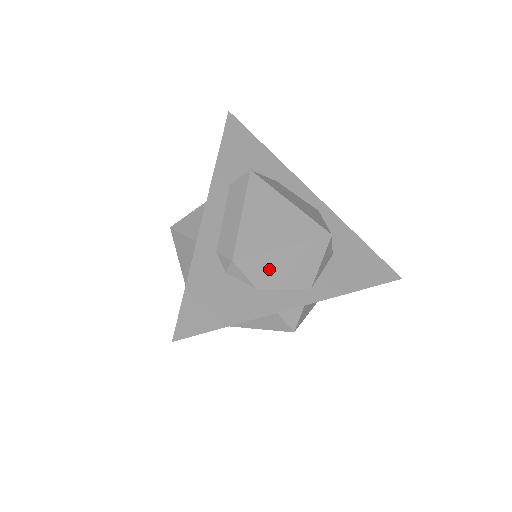
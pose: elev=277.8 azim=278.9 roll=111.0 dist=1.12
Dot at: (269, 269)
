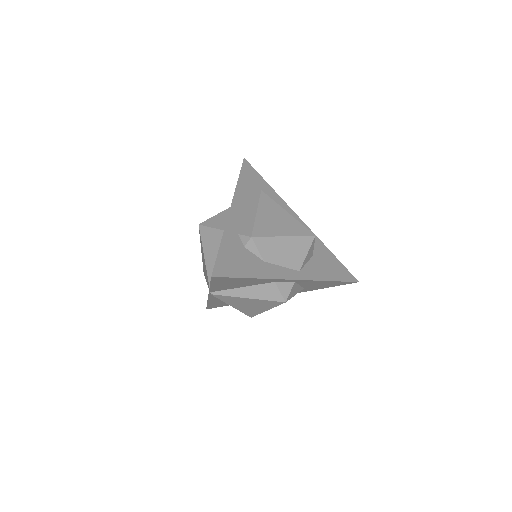
Dot at: (274, 249)
